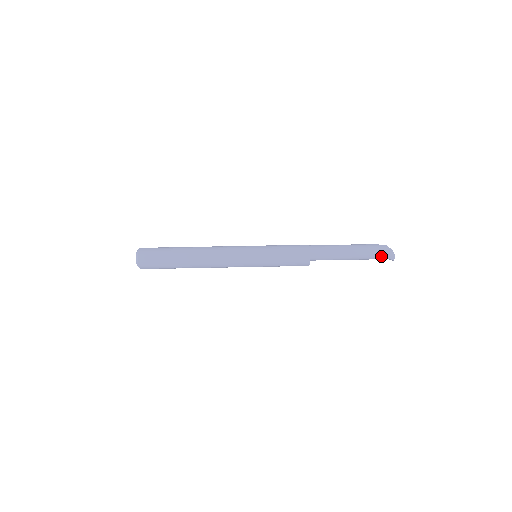
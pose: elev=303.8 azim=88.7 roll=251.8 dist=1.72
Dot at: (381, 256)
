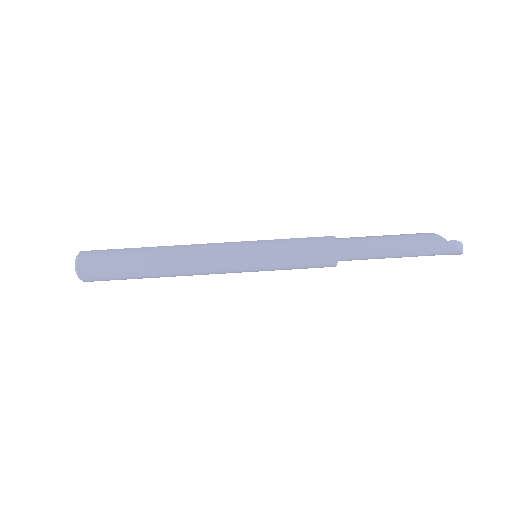
Dot at: (443, 254)
